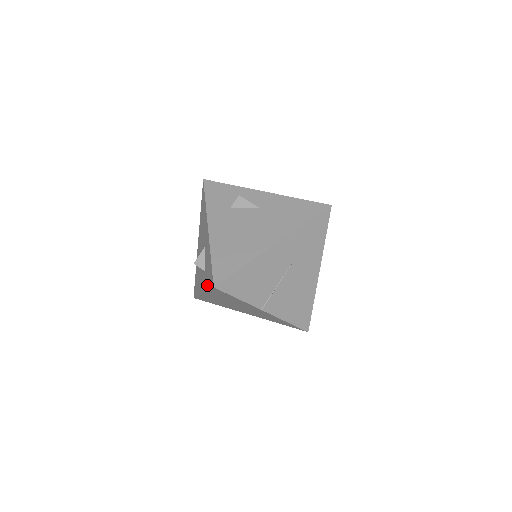
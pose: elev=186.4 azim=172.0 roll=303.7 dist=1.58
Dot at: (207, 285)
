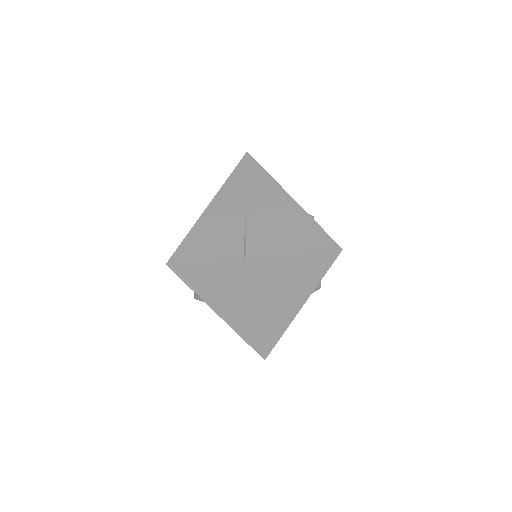
Dot at: occluded
